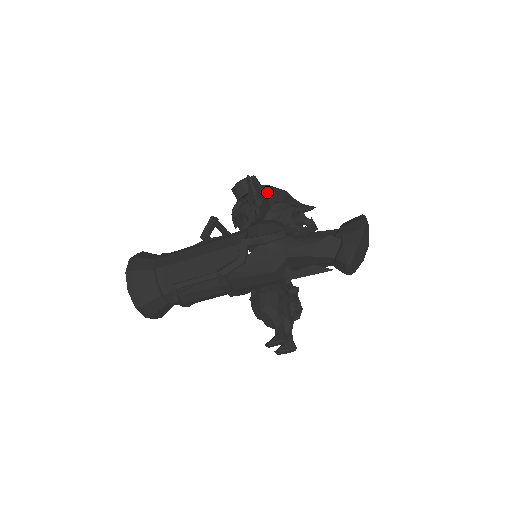
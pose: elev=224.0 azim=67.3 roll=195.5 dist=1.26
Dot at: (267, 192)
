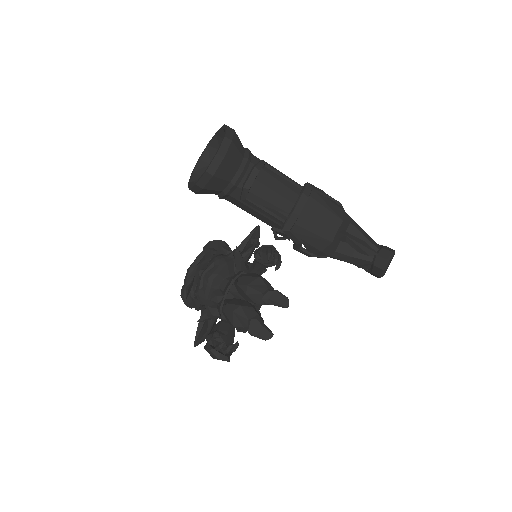
Dot at: occluded
